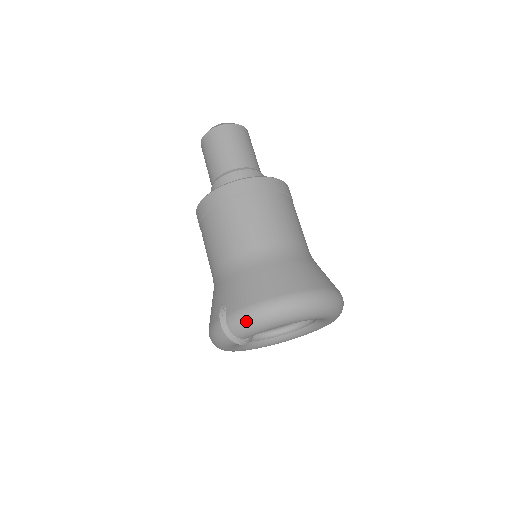
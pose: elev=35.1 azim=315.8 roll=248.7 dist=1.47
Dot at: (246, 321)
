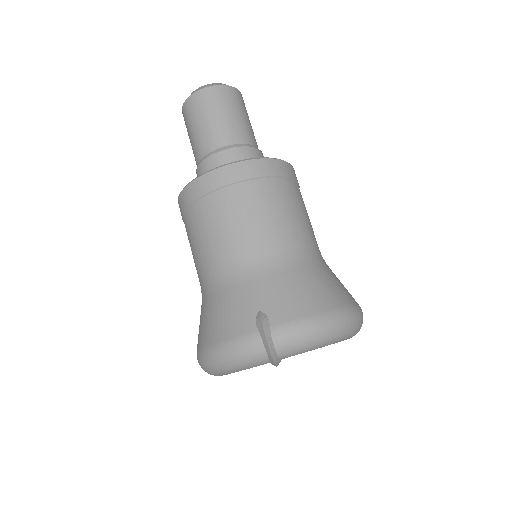
Dot at: (303, 336)
